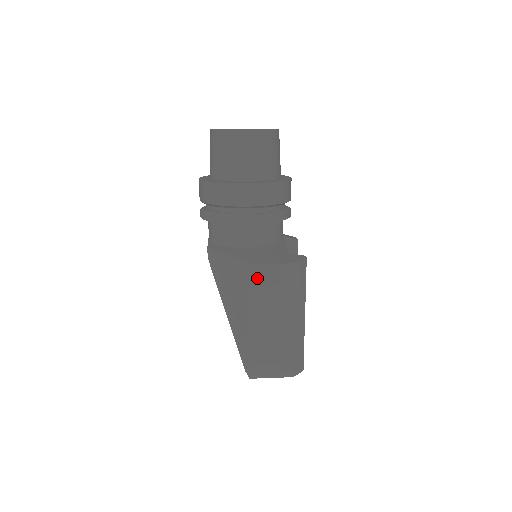
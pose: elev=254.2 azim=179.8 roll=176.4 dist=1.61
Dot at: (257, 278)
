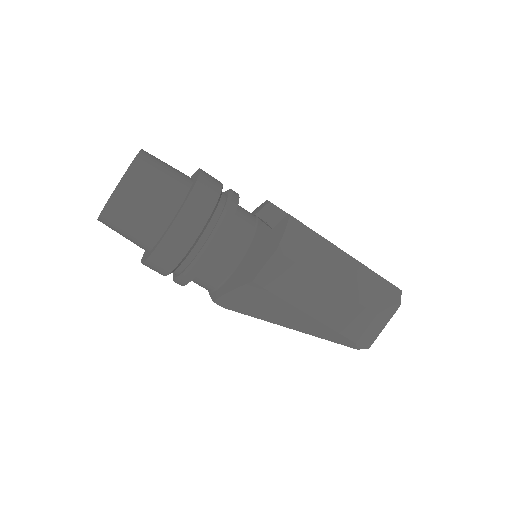
Dot at: (273, 283)
